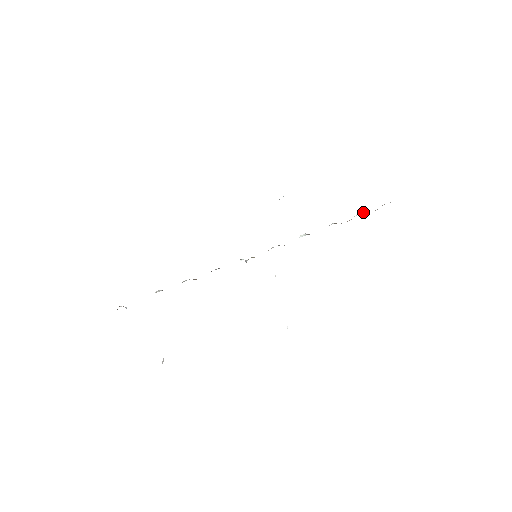
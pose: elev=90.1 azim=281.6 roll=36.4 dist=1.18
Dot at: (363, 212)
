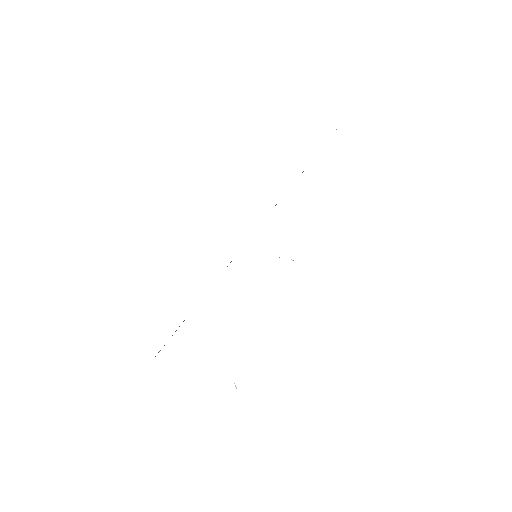
Dot at: occluded
